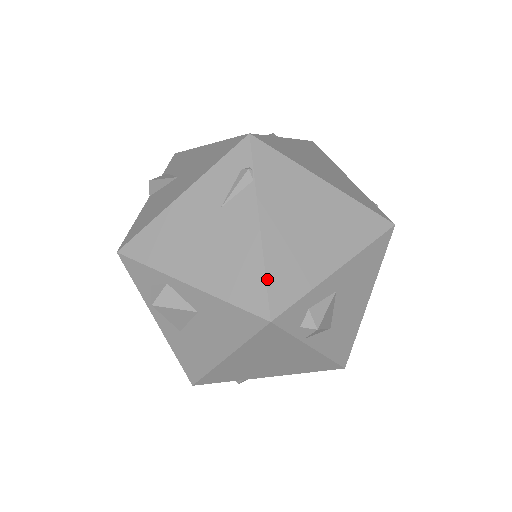
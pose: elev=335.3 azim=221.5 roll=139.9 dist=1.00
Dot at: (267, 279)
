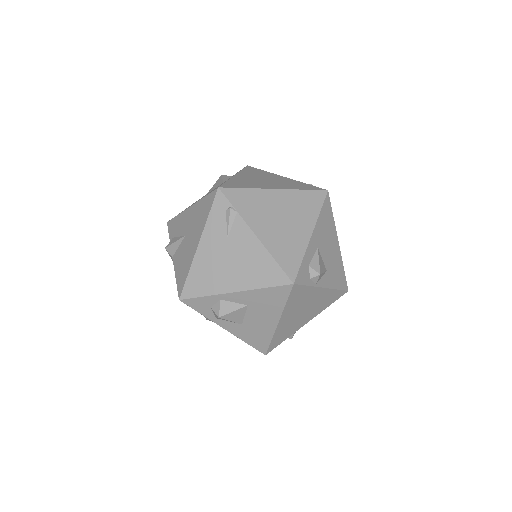
Dot at: (278, 262)
